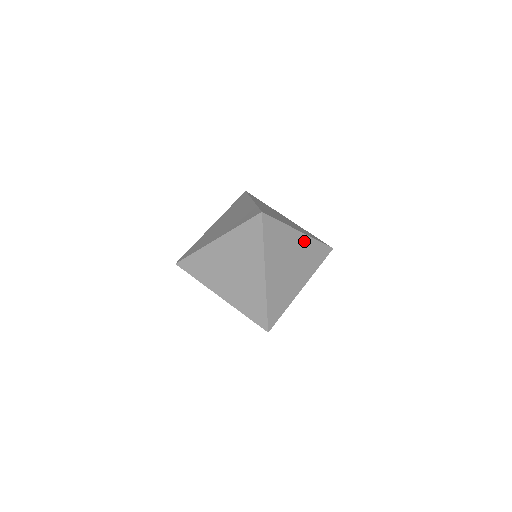
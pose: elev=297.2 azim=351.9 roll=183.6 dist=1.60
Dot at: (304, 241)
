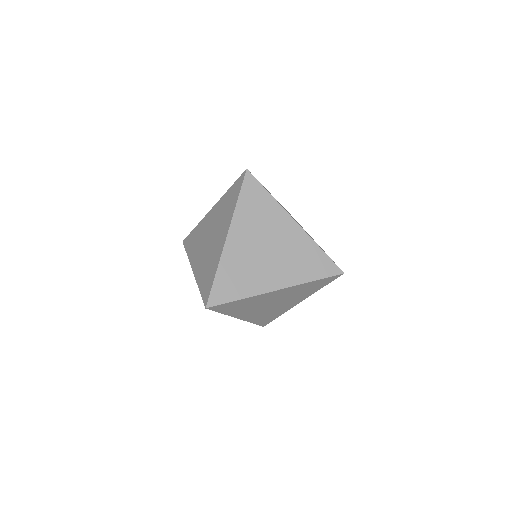
Dot at: occluded
